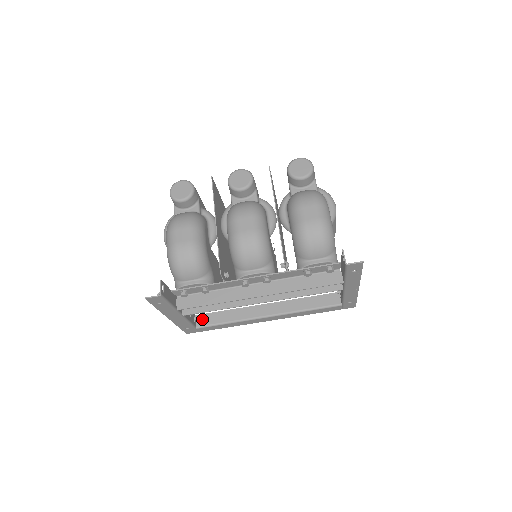
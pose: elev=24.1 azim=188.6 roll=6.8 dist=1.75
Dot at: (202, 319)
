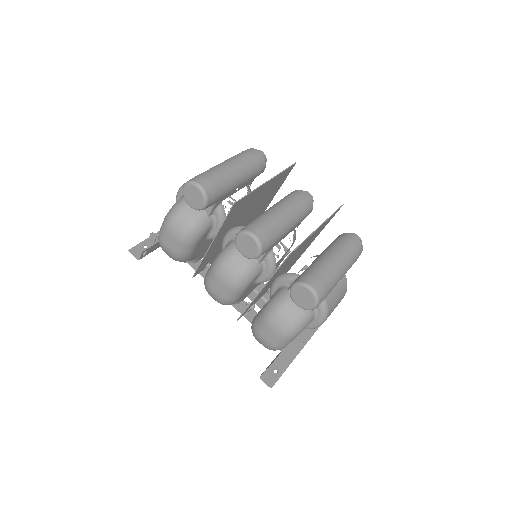
Dot at: occluded
